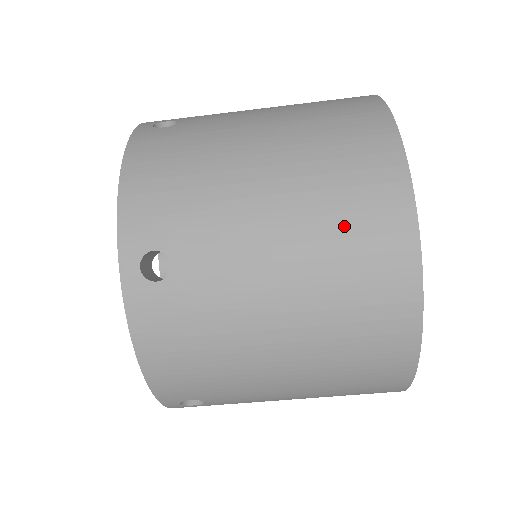
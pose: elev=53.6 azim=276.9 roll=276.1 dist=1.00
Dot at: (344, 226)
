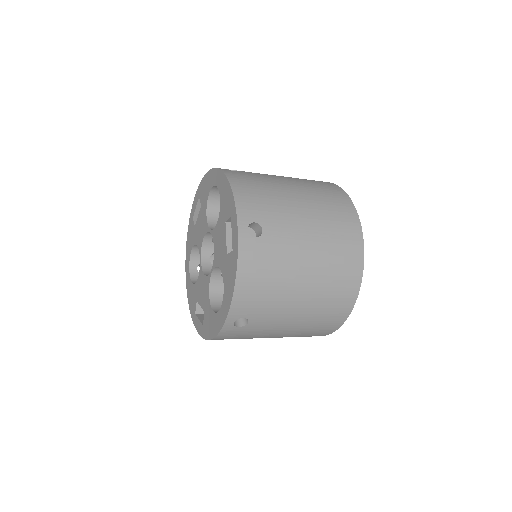
Dot at: (323, 315)
